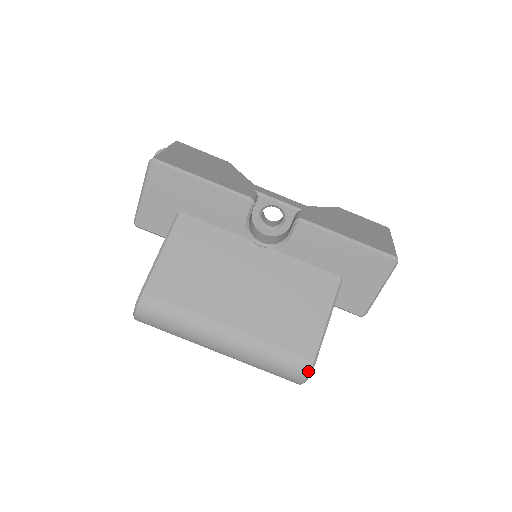
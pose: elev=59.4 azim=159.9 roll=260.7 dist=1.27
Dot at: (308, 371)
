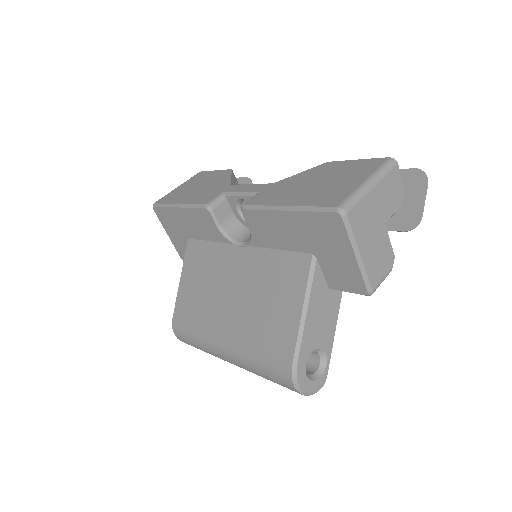
Dot at: (291, 379)
